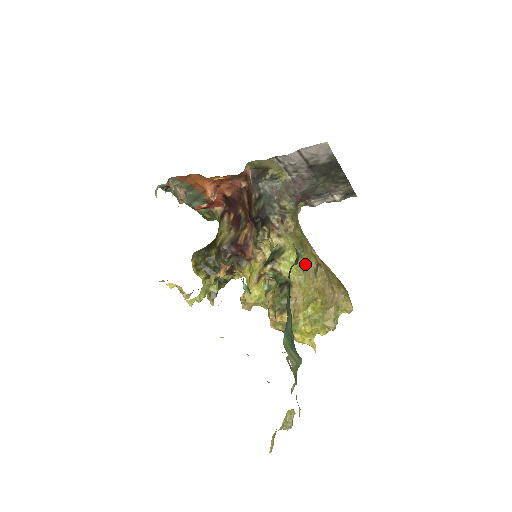
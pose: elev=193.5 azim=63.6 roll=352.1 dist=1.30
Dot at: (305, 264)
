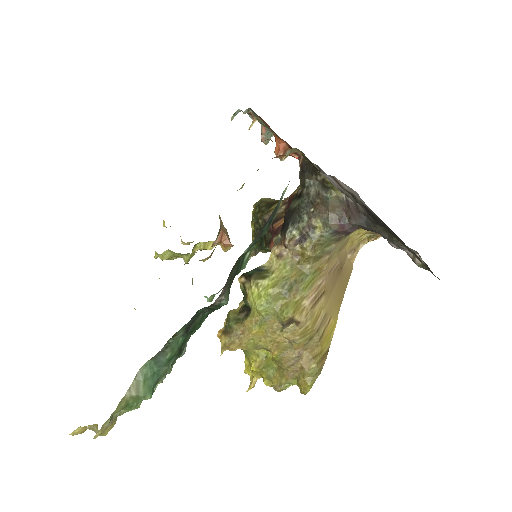
Dot at: (274, 309)
